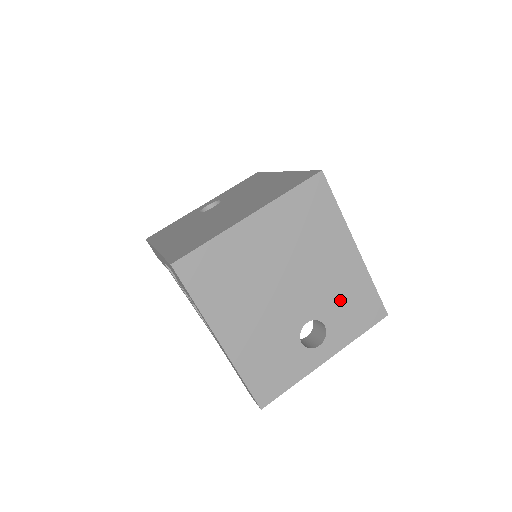
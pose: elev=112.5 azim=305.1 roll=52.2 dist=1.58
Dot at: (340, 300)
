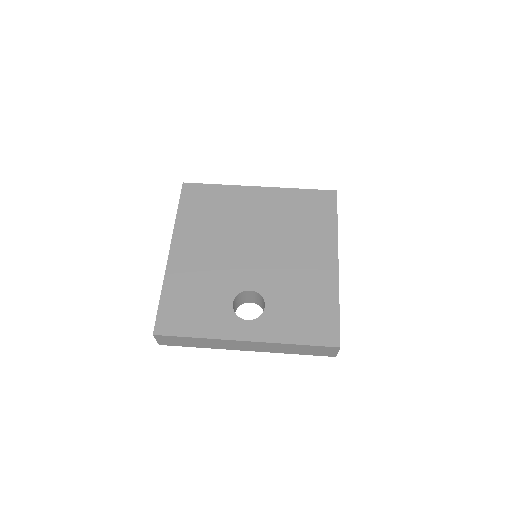
Dot at: (295, 294)
